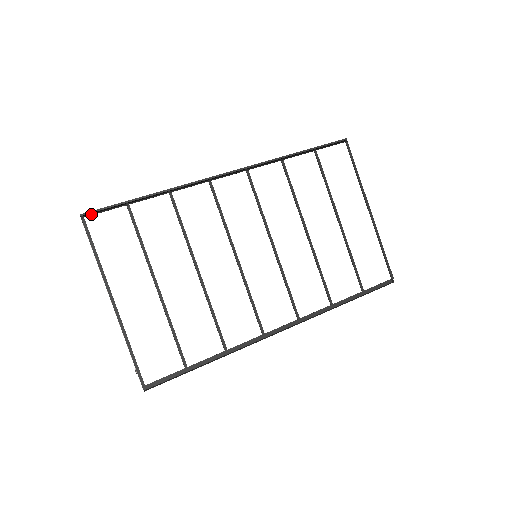
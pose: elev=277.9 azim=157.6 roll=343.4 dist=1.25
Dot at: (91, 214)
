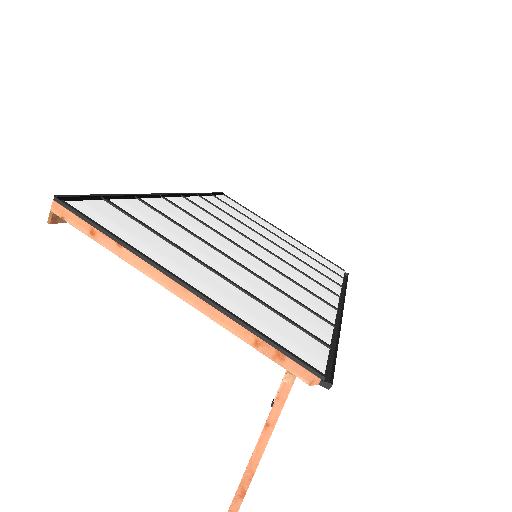
Dot at: (68, 200)
